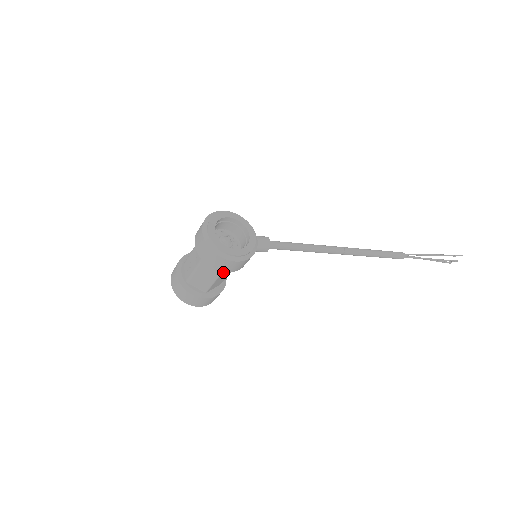
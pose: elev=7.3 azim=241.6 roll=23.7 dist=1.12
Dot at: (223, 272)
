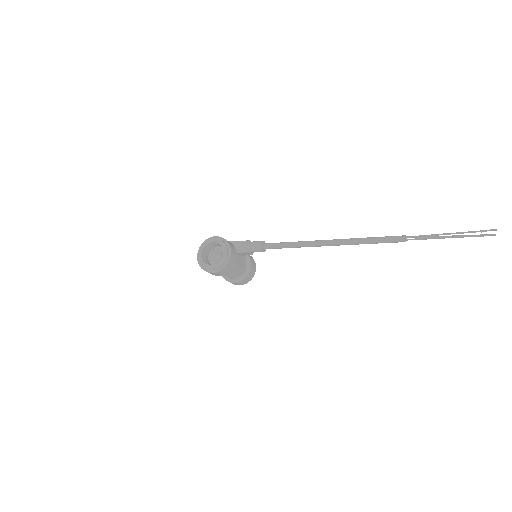
Dot at: occluded
